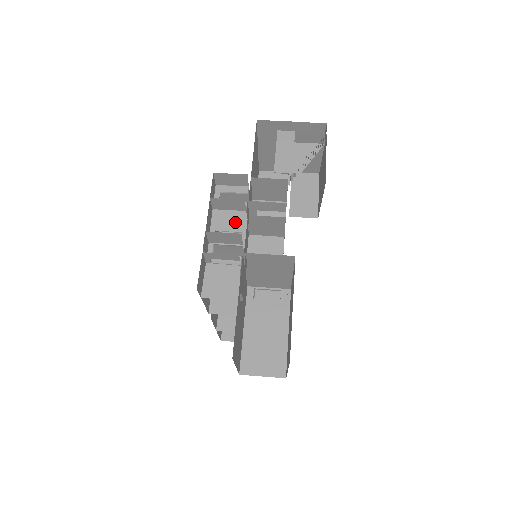
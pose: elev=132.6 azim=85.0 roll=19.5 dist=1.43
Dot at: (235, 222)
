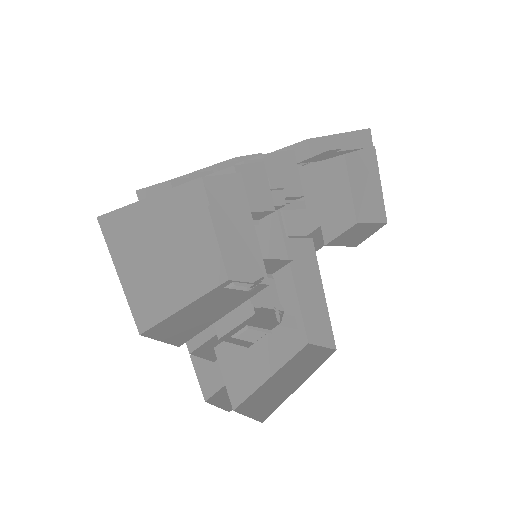
Dot at: occluded
